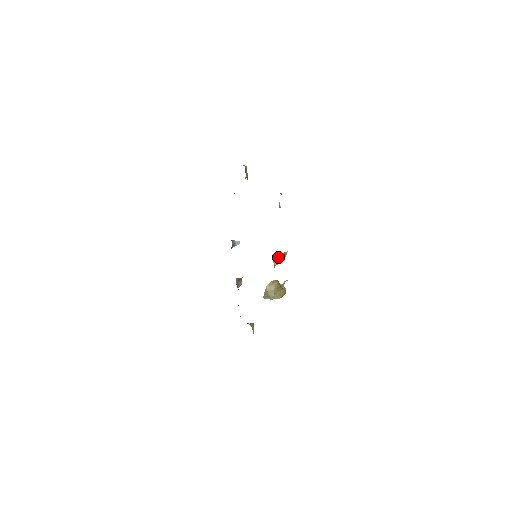
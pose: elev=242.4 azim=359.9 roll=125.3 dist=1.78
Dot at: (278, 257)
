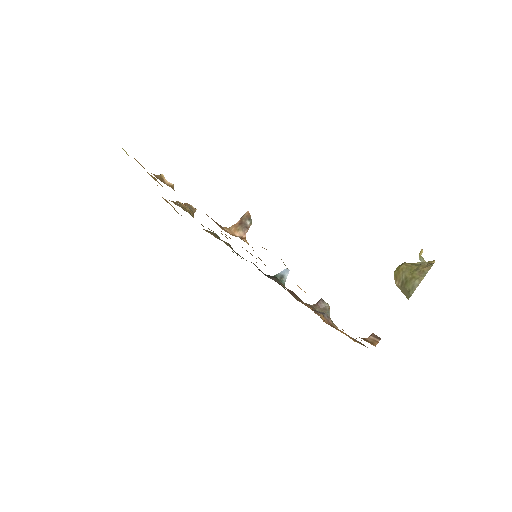
Dot at: (239, 226)
